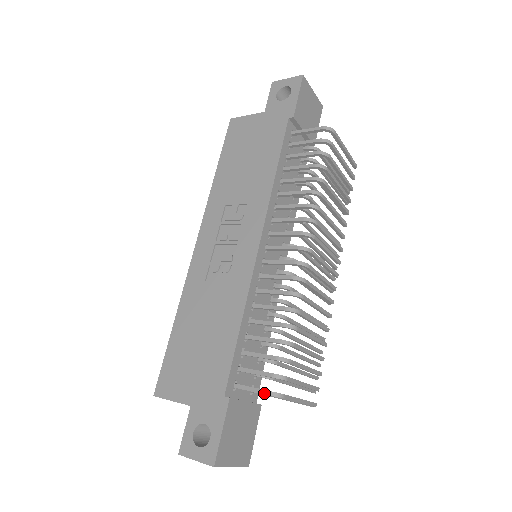
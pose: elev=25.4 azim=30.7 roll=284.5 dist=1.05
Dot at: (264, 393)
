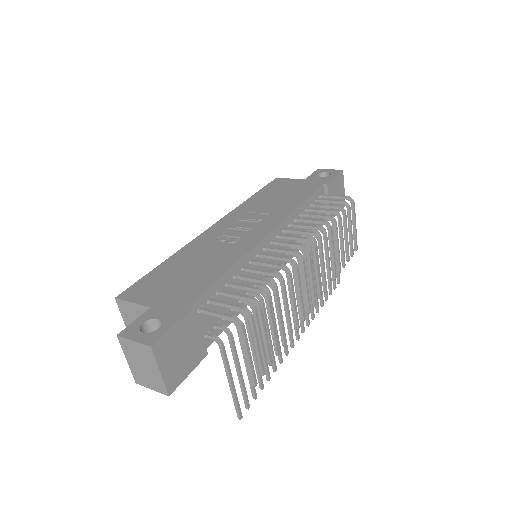
Dot at: (228, 315)
